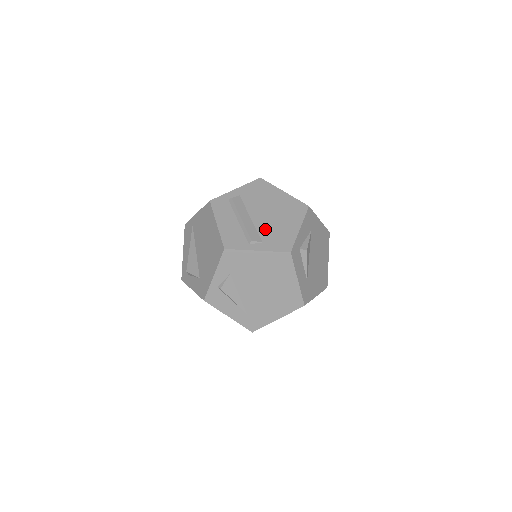
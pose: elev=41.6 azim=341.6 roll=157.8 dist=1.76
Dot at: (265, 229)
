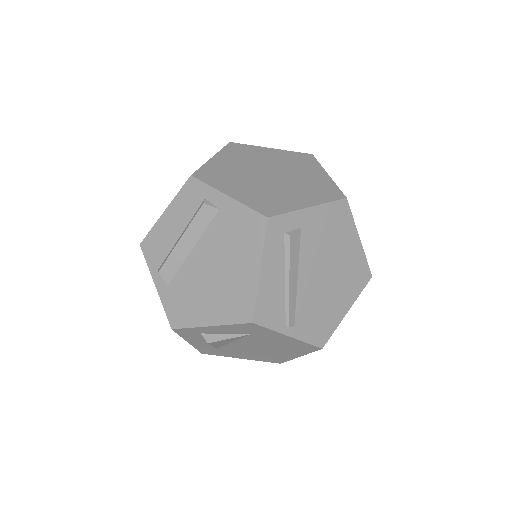
Dot at: (186, 278)
